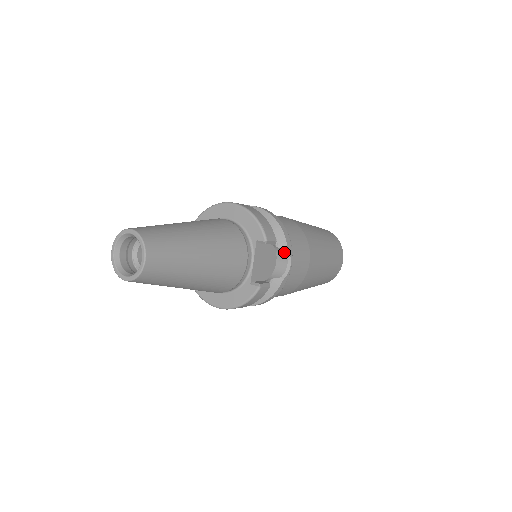
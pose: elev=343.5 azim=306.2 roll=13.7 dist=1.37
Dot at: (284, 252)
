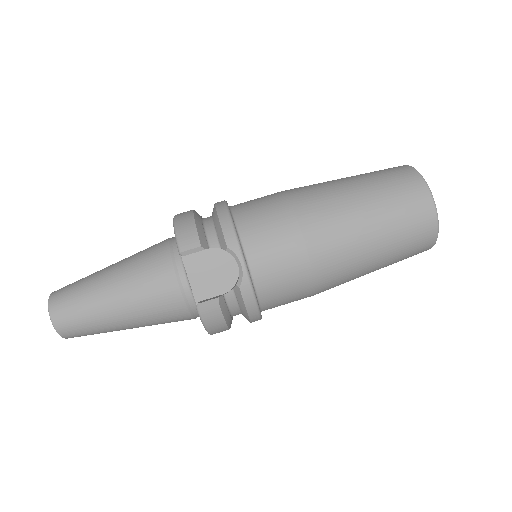
Dot at: (228, 252)
